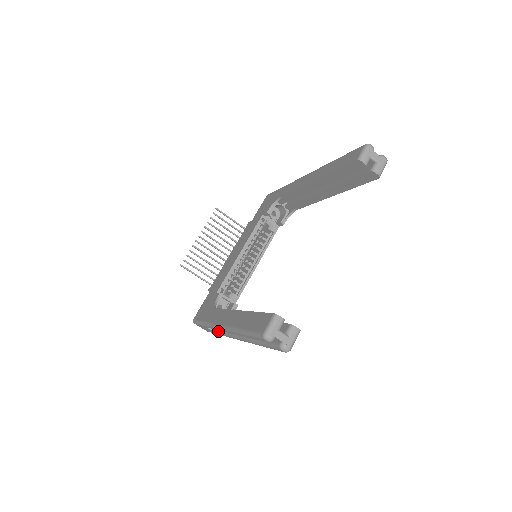
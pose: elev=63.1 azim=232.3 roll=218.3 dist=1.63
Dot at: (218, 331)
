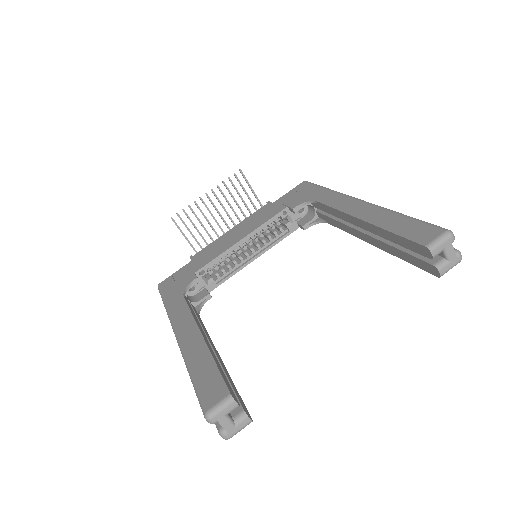
Dot at: occluded
